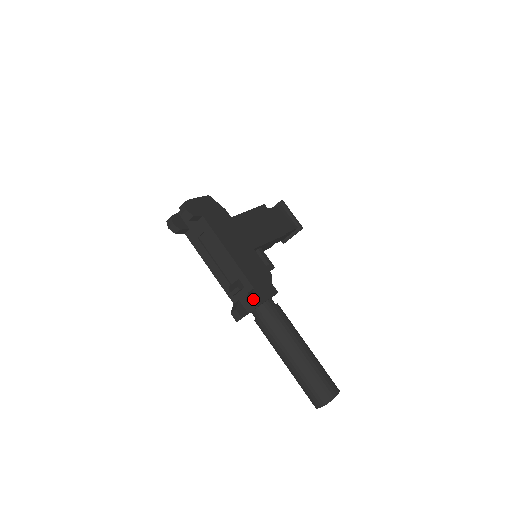
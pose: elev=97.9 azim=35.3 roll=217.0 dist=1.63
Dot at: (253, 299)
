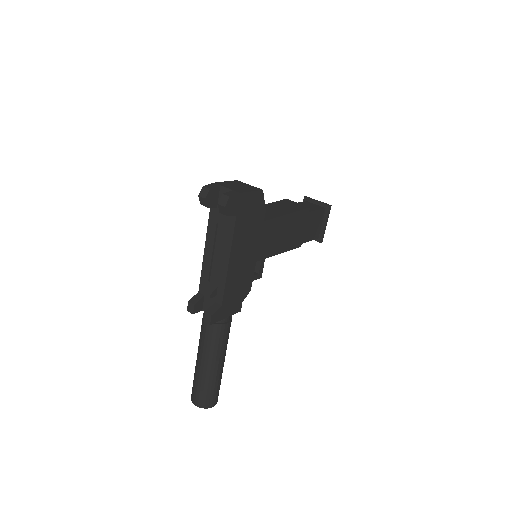
Dot at: (212, 317)
